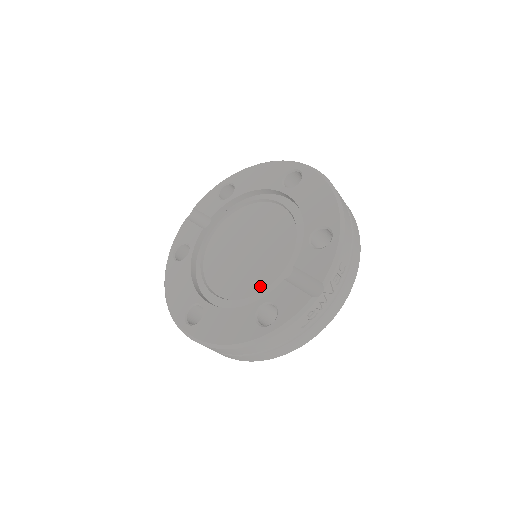
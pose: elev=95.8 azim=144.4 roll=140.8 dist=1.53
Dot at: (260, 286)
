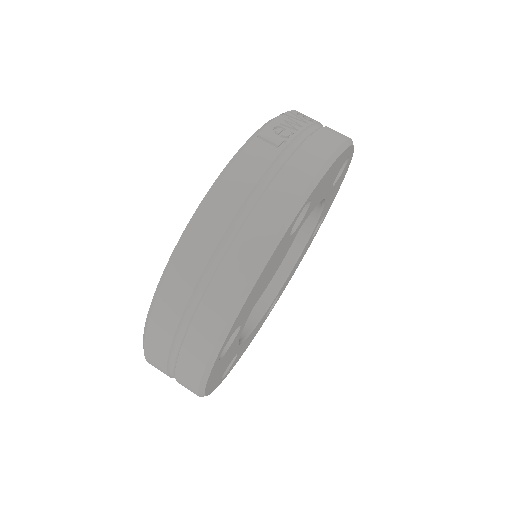
Dot at: occluded
